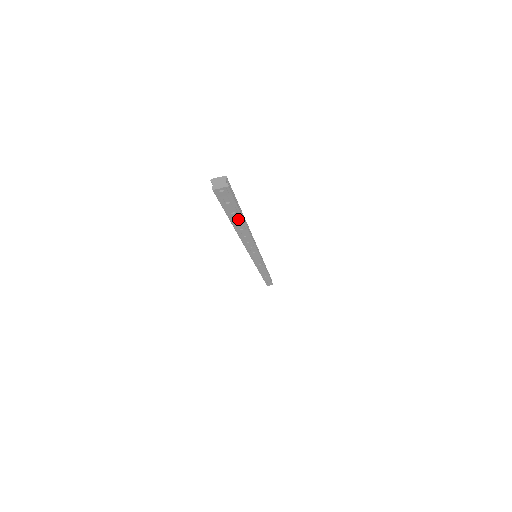
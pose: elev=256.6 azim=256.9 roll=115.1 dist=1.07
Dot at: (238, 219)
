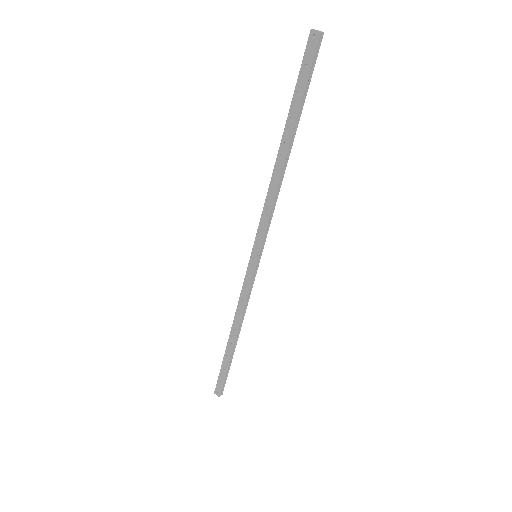
Dot at: (295, 114)
